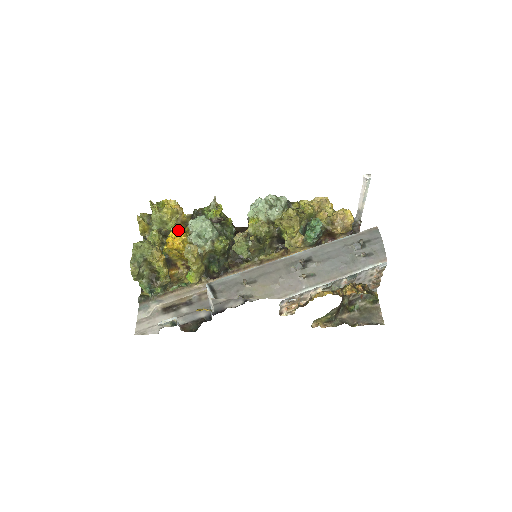
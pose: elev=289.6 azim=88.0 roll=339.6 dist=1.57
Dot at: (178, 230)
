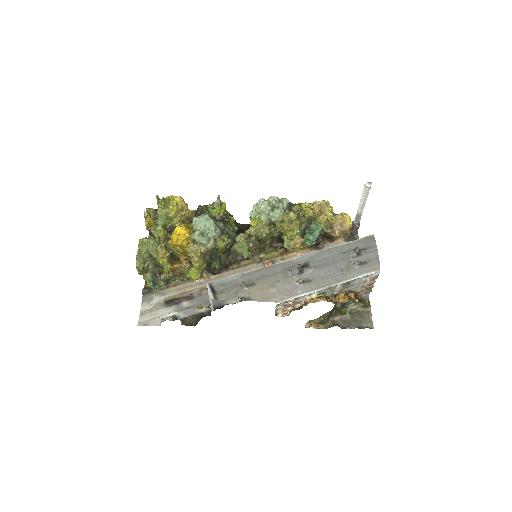
Dot at: (182, 227)
